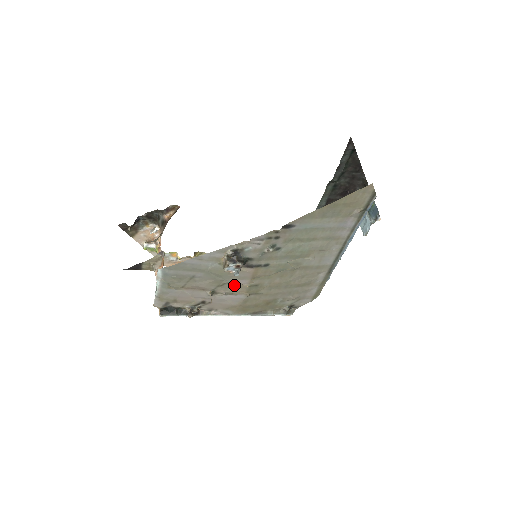
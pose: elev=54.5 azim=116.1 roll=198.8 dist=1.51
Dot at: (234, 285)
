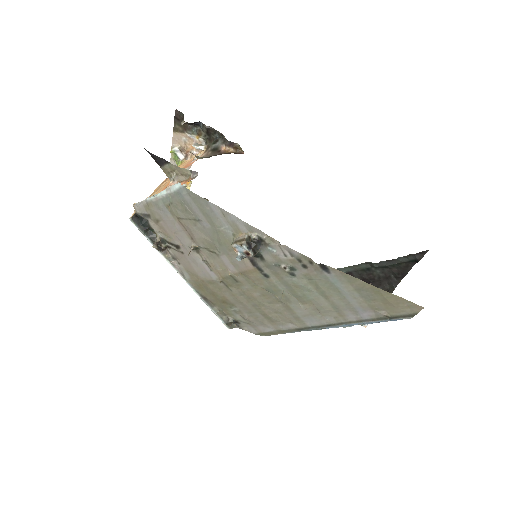
Dot at: (221, 262)
